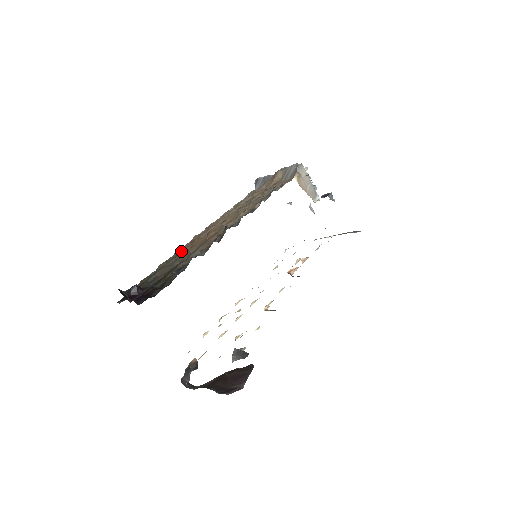
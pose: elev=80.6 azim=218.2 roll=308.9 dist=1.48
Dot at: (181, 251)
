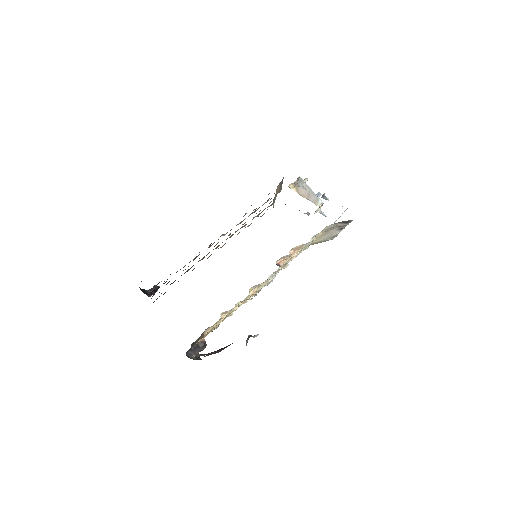
Dot at: occluded
